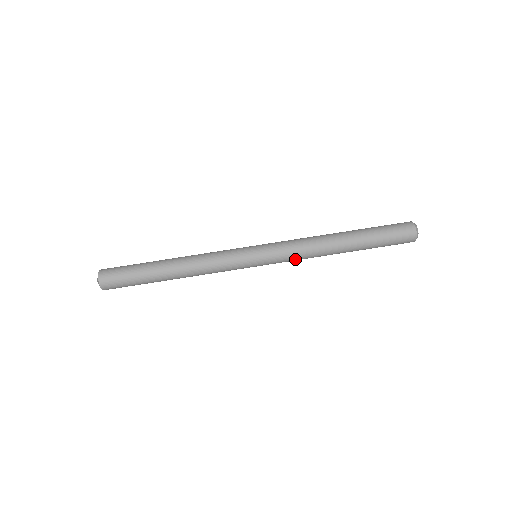
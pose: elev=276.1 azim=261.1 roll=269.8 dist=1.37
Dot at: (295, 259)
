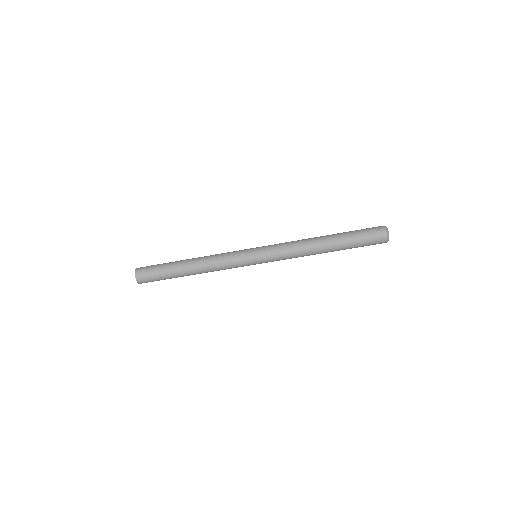
Dot at: occluded
